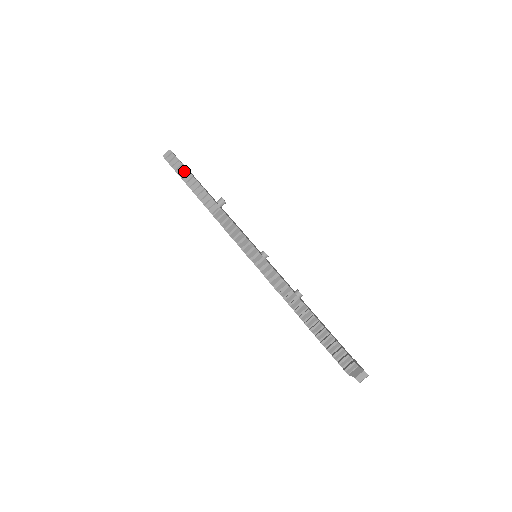
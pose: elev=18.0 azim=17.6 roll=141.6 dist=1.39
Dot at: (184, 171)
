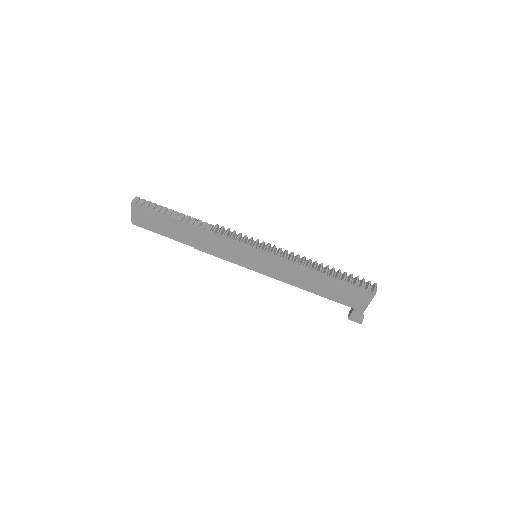
Dot at: (163, 208)
